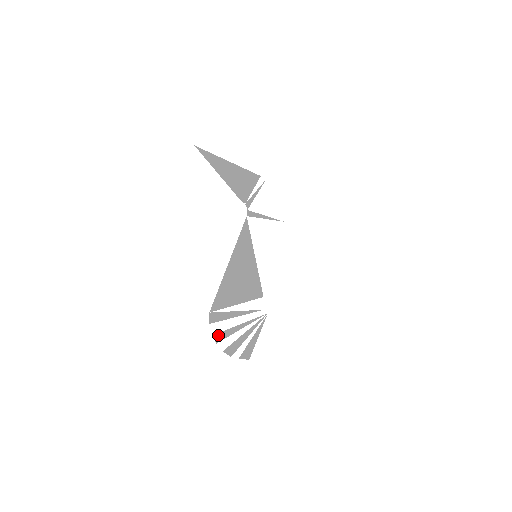
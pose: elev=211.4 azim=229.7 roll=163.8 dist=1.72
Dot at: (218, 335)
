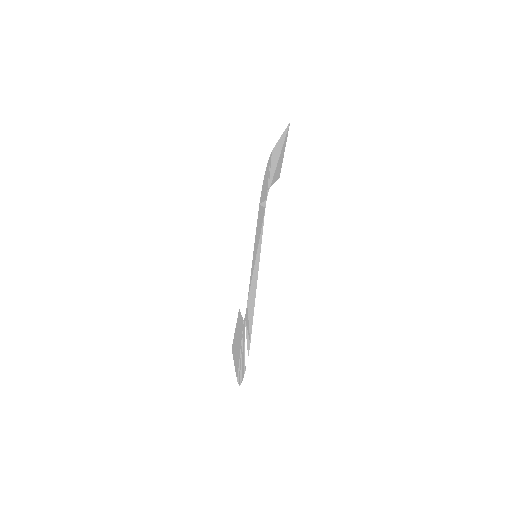
Dot at: (245, 367)
